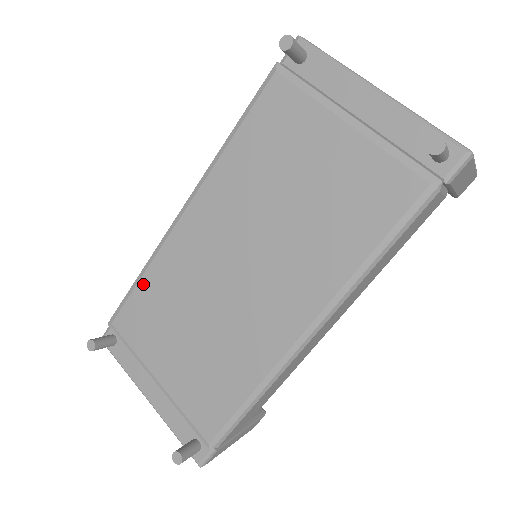
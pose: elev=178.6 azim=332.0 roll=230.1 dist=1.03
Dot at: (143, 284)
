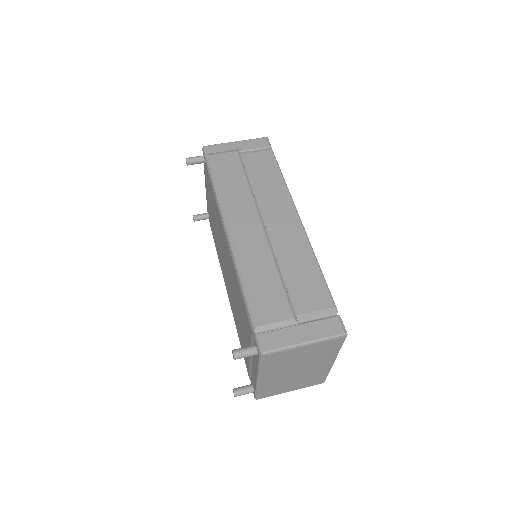
Dot at: (212, 191)
